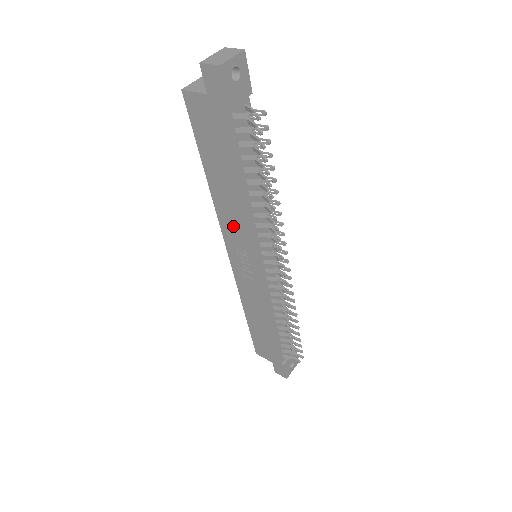
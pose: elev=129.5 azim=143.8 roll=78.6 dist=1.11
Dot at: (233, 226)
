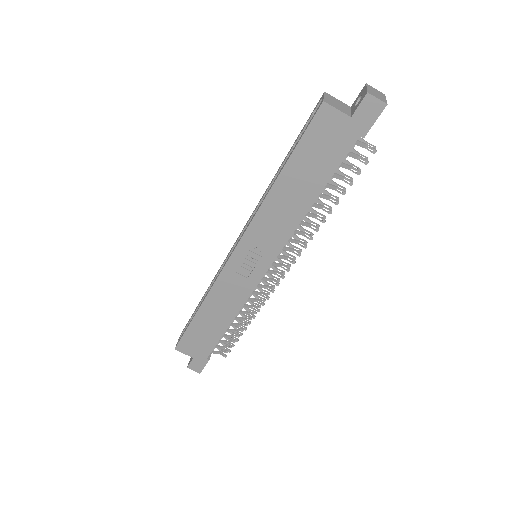
Dot at: (269, 227)
